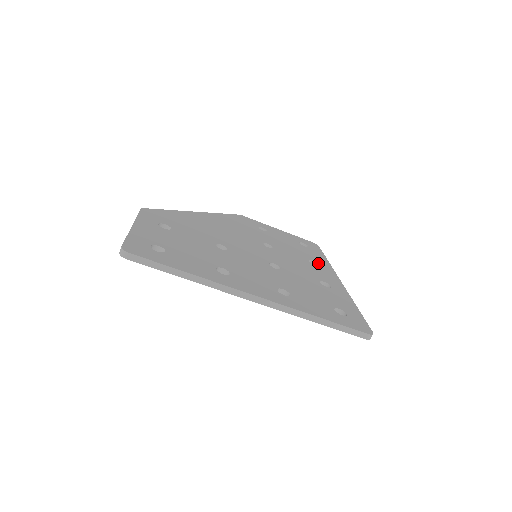
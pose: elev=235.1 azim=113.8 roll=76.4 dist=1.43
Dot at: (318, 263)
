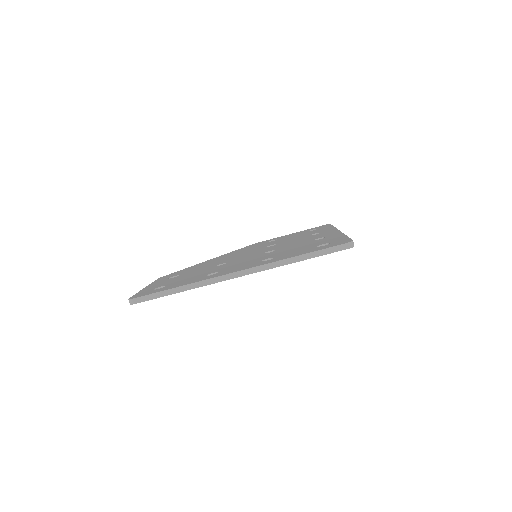
Dot at: (320, 232)
